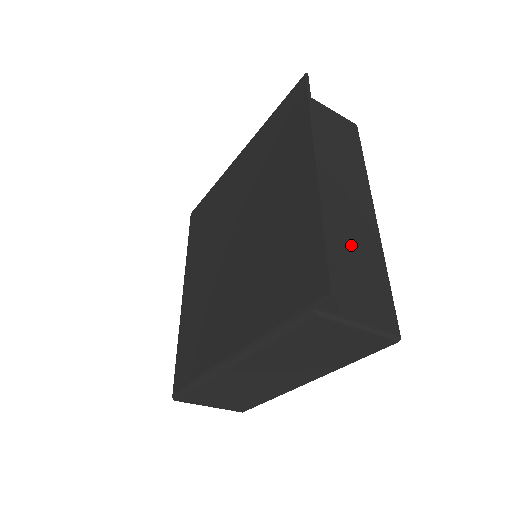
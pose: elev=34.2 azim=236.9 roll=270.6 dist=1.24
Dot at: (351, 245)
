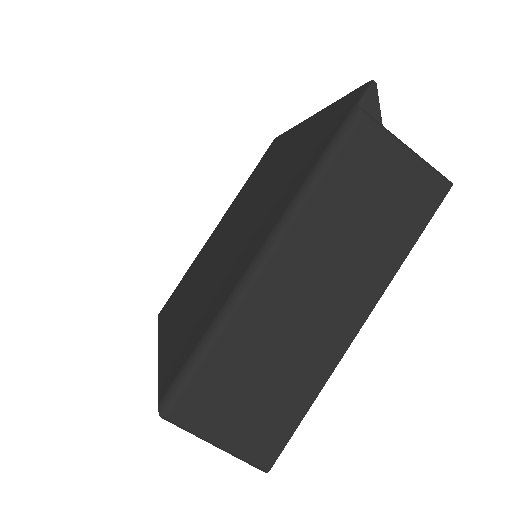
Dot at: occluded
